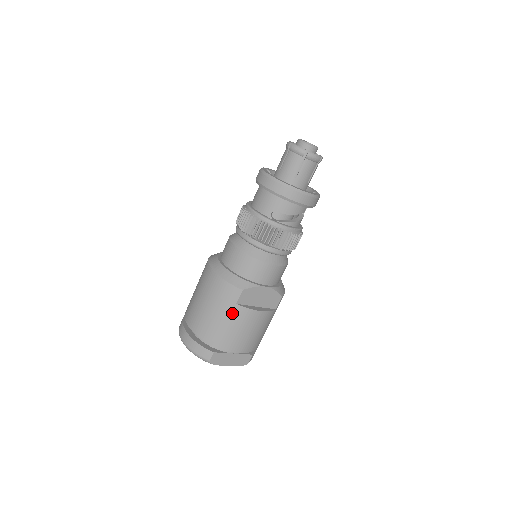
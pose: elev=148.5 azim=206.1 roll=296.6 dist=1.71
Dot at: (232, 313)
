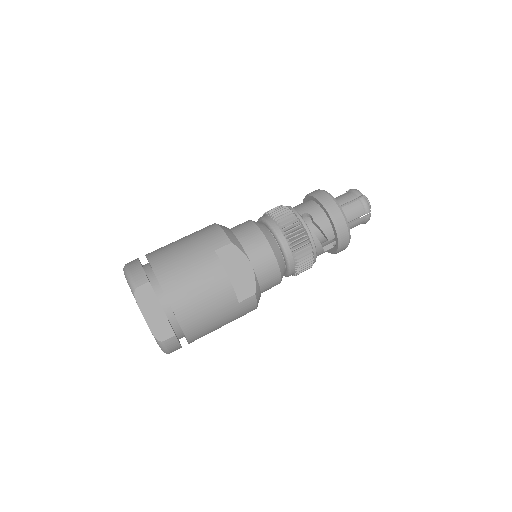
Dot at: (203, 256)
